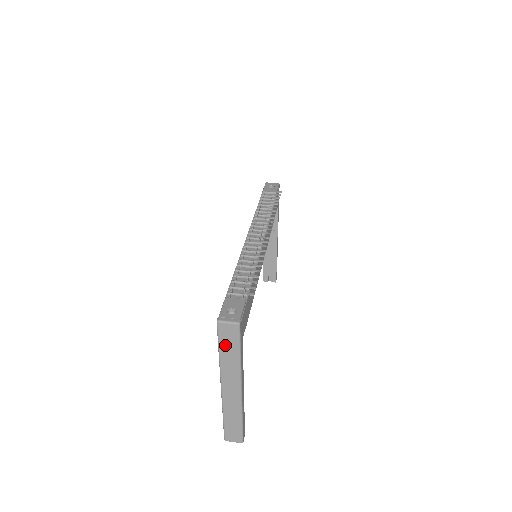
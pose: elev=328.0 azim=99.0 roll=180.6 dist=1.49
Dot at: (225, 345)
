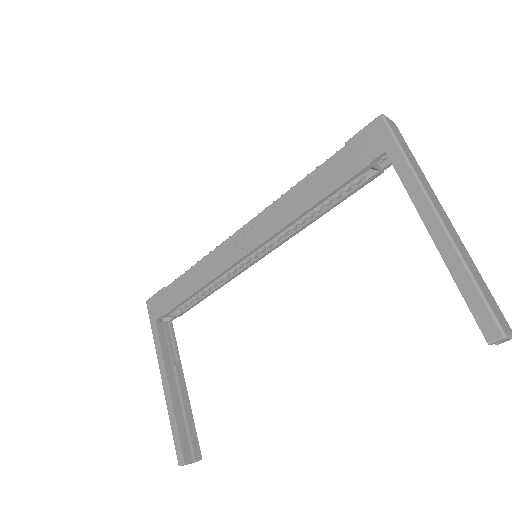
Dot at: (402, 145)
